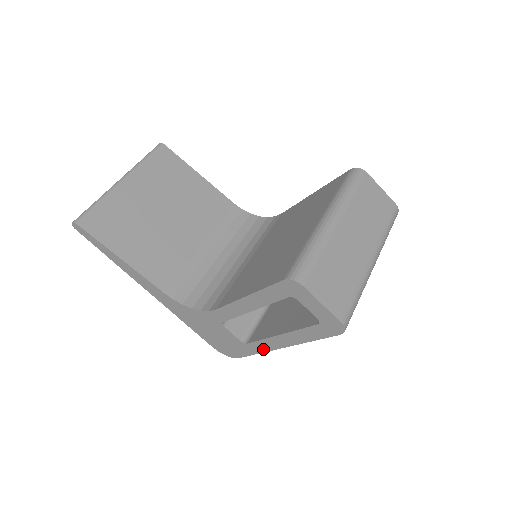
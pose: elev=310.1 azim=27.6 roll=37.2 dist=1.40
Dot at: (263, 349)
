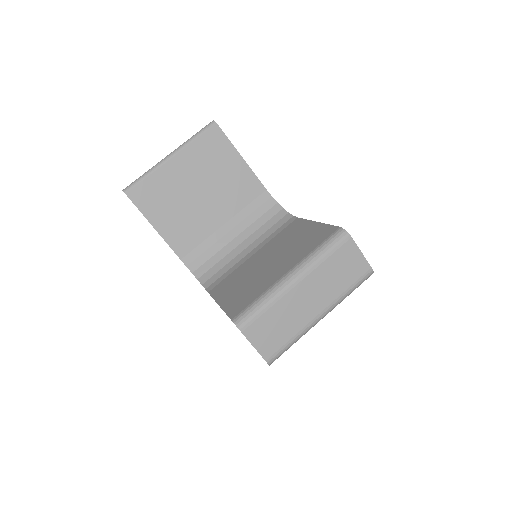
Dot at: occluded
